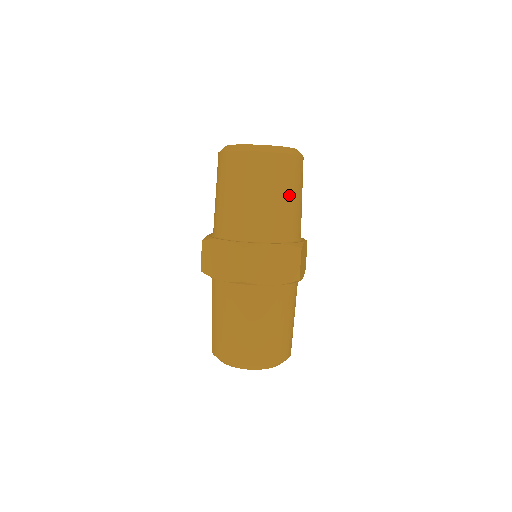
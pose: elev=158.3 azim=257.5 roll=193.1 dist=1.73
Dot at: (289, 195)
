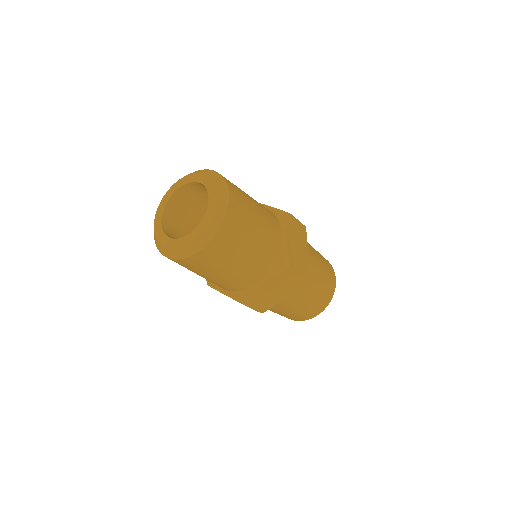
Dot at: (208, 275)
